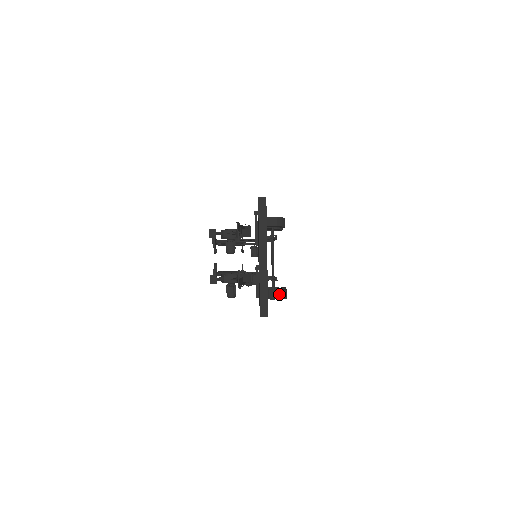
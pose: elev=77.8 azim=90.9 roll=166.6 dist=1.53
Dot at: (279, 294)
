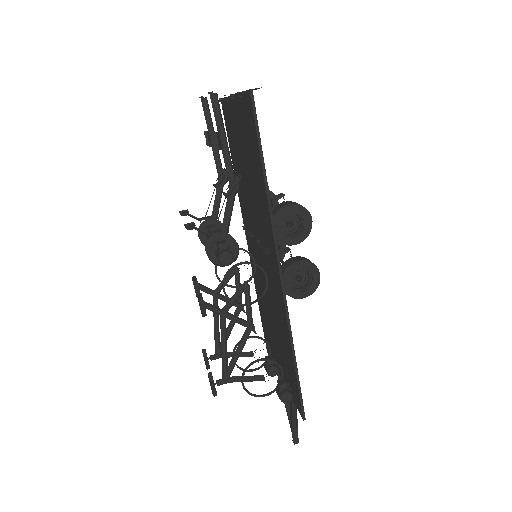
Dot at: (293, 203)
